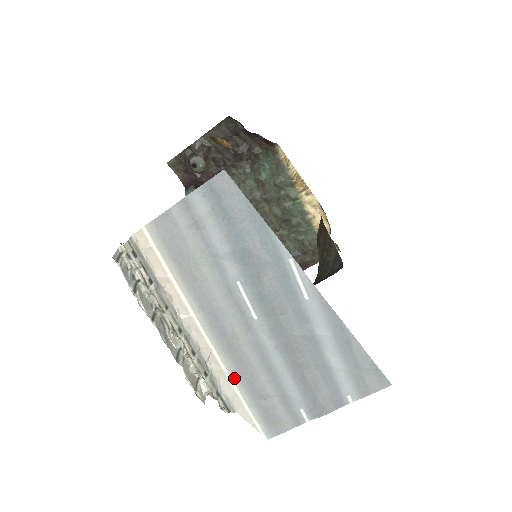
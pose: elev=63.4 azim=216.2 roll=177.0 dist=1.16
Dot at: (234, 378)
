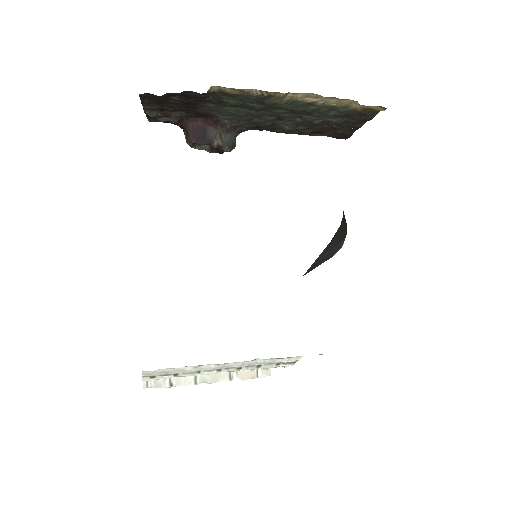
Dot at: occluded
